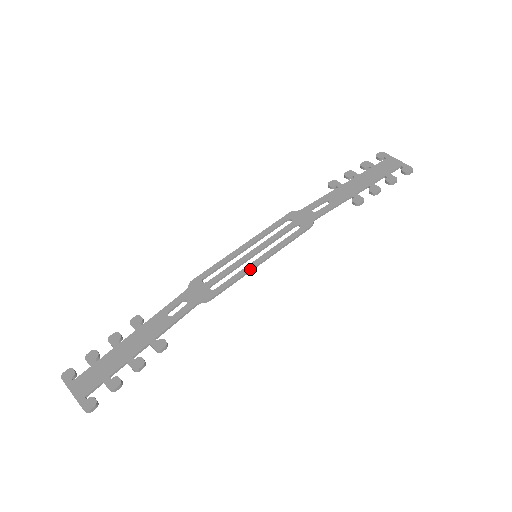
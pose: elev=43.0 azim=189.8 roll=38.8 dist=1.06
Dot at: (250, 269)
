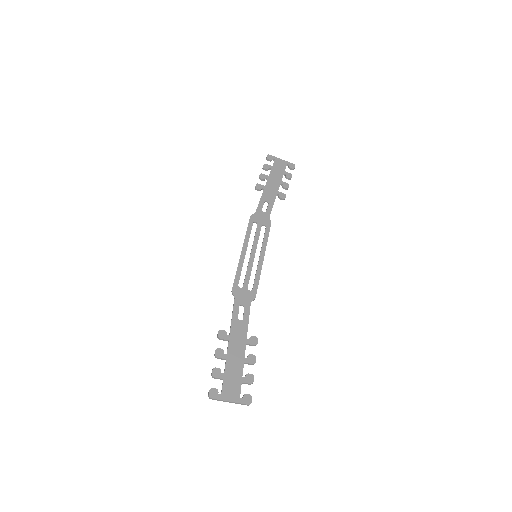
Dot at: occluded
